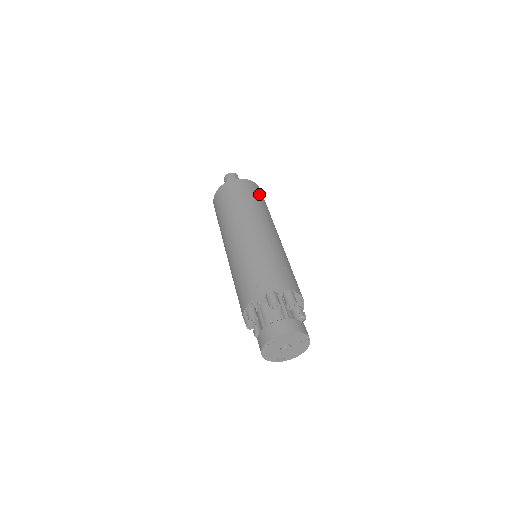
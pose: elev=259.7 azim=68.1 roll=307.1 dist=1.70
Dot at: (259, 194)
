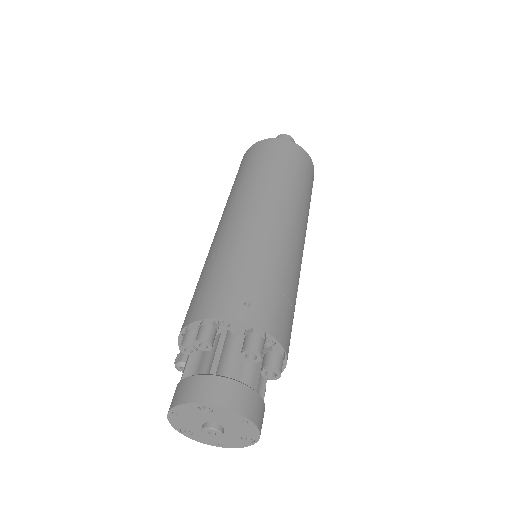
Dot at: occluded
